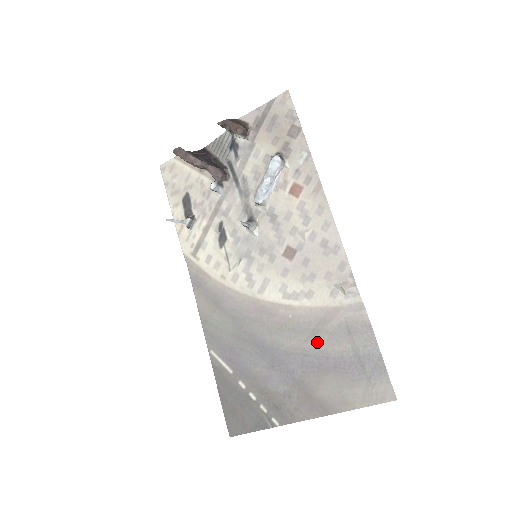
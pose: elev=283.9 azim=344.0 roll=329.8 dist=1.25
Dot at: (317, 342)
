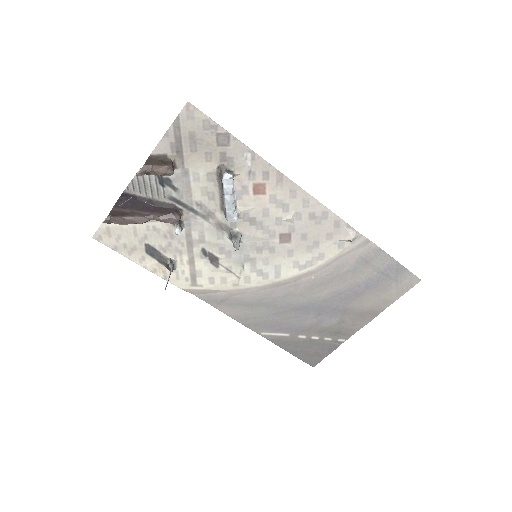
Dot at: (345, 281)
